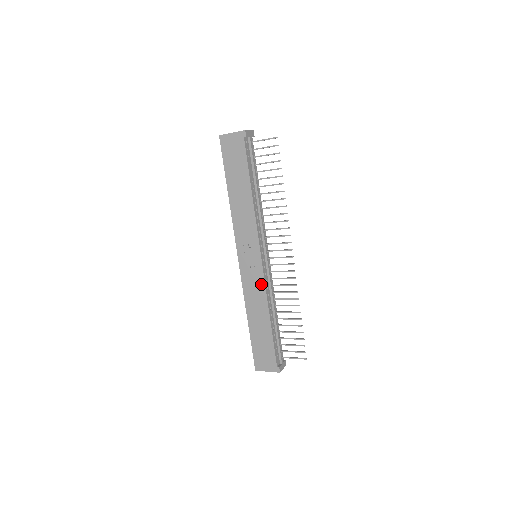
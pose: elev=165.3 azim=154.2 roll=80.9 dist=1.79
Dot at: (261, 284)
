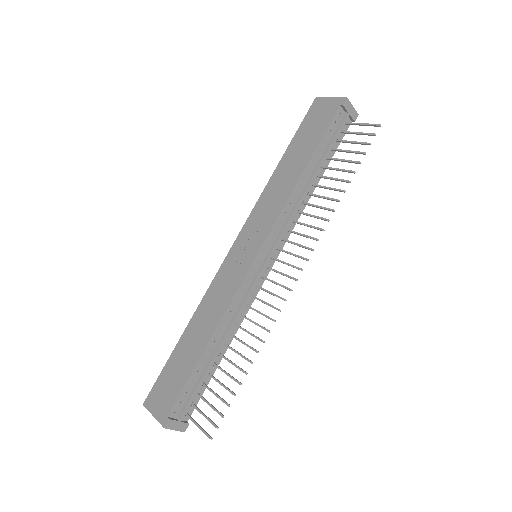
Dot at: (233, 288)
